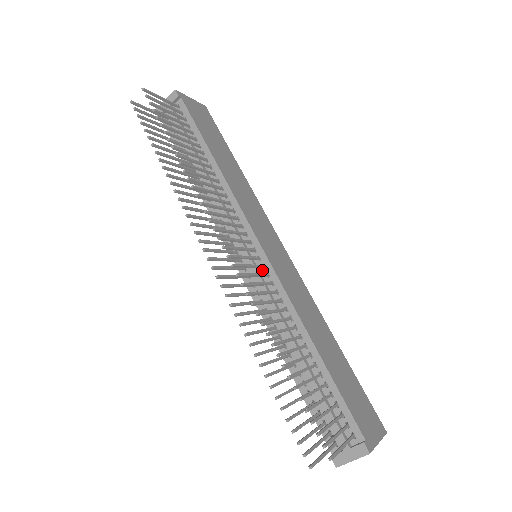
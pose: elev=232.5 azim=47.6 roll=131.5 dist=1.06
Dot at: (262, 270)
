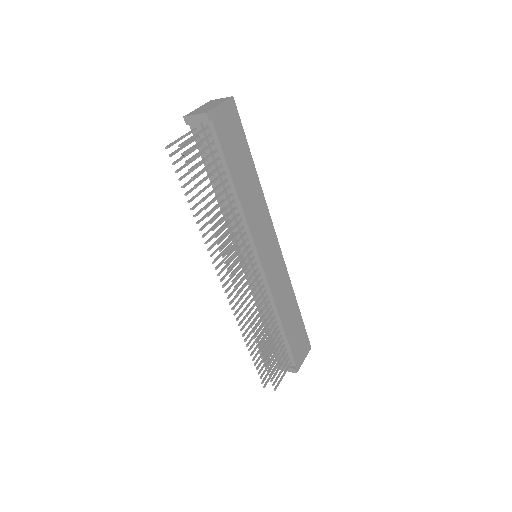
Dot at: (258, 275)
